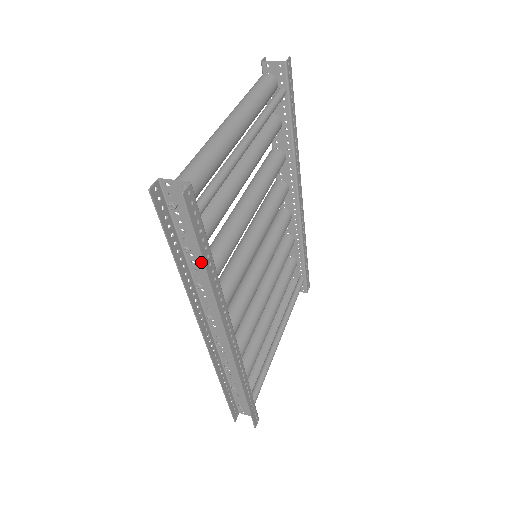
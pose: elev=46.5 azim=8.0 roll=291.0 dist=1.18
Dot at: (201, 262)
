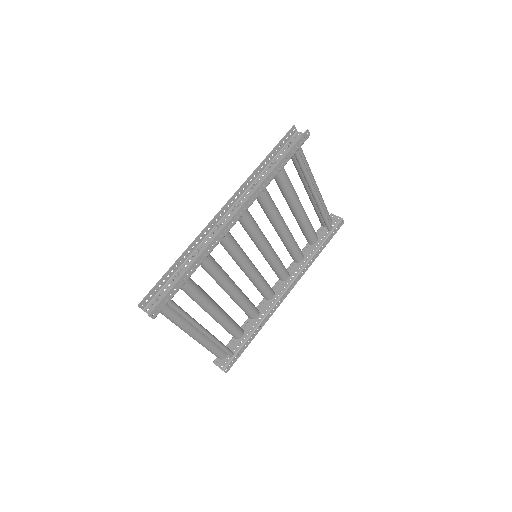
Dot at: occluded
